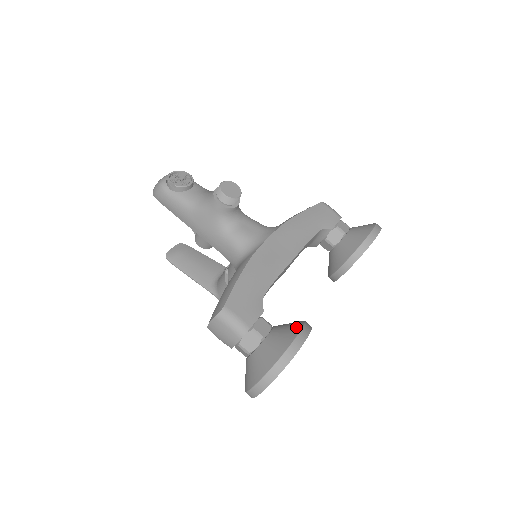
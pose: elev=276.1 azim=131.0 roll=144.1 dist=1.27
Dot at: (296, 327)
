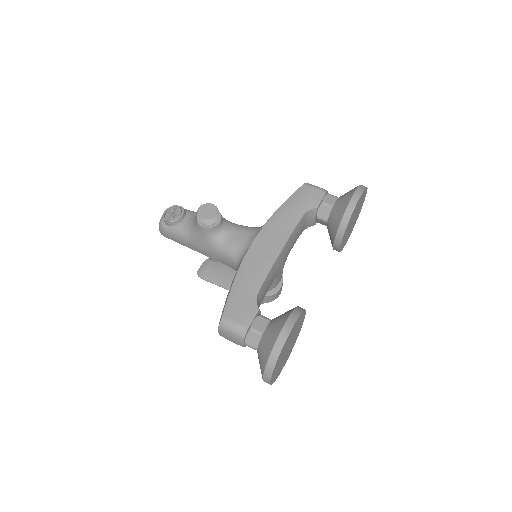
Dot at: (285, 317)
